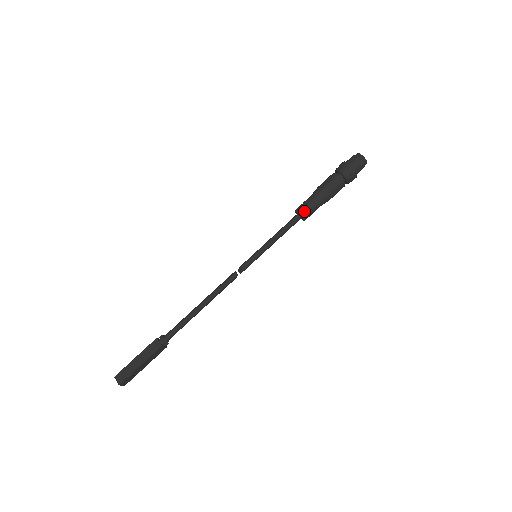
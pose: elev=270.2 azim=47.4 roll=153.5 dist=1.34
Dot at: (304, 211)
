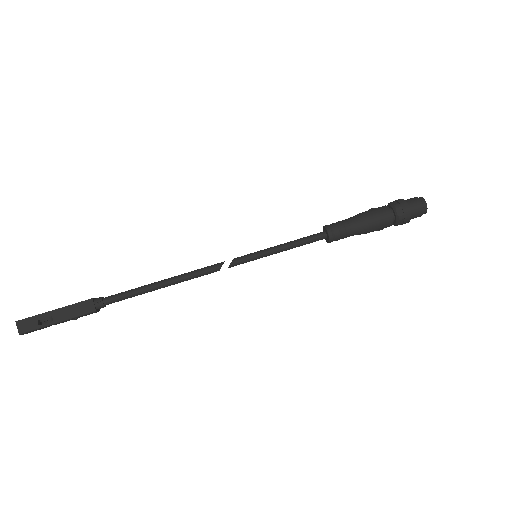
Dot at: (331, 225)
